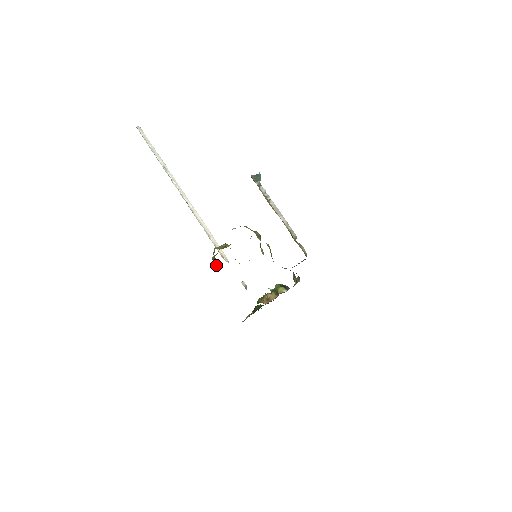
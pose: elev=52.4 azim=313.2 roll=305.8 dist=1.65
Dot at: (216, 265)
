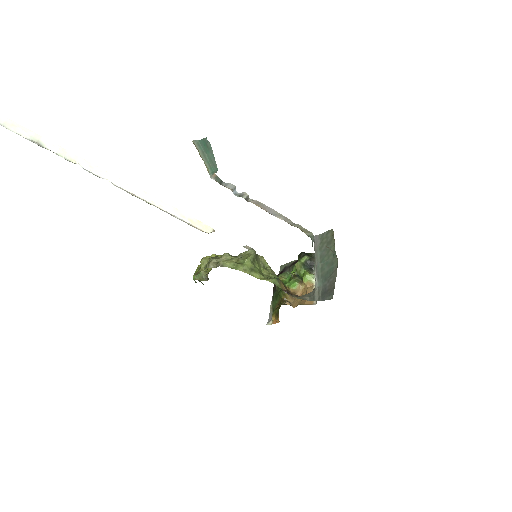
Dot at: occluded
